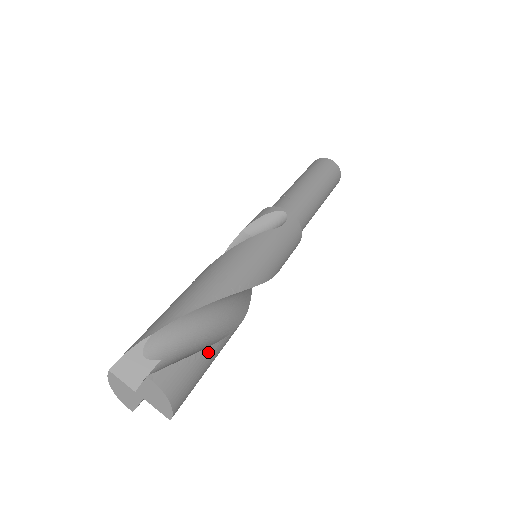
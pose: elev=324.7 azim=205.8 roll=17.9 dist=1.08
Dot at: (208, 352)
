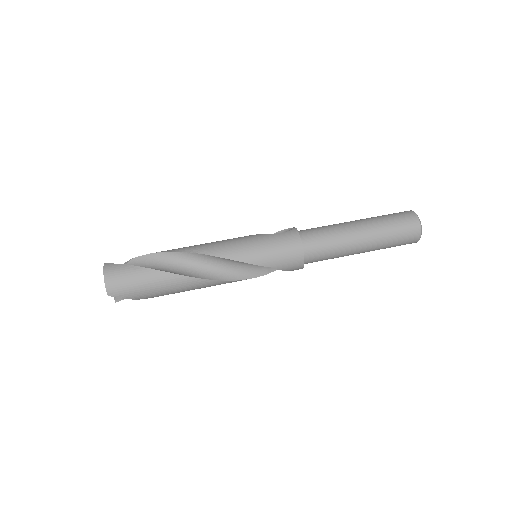
Dot at: (146, 271)
